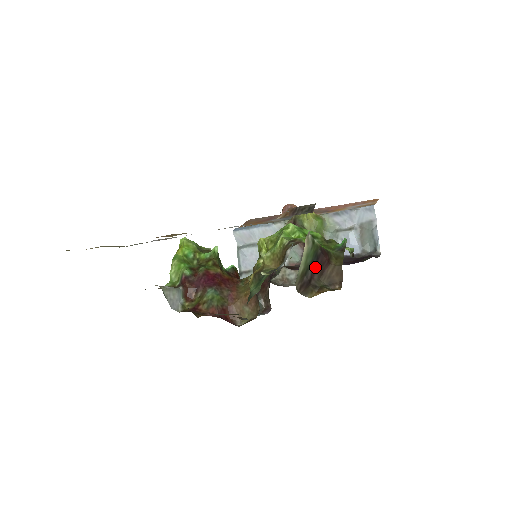
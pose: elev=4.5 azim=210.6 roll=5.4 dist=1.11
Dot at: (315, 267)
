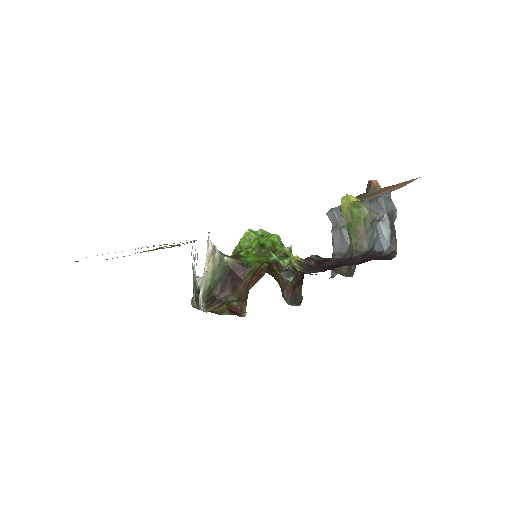
Dot at: (226, 283)
